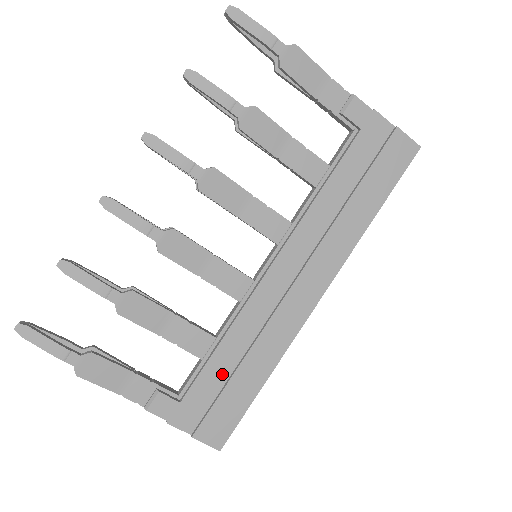
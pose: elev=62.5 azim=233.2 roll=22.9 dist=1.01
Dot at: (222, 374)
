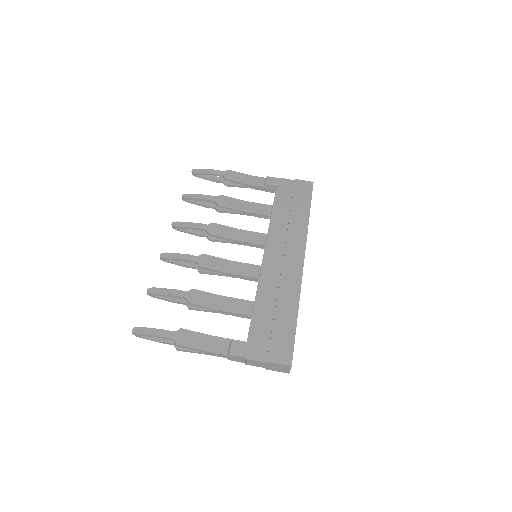
Dot at: (268, 318)
